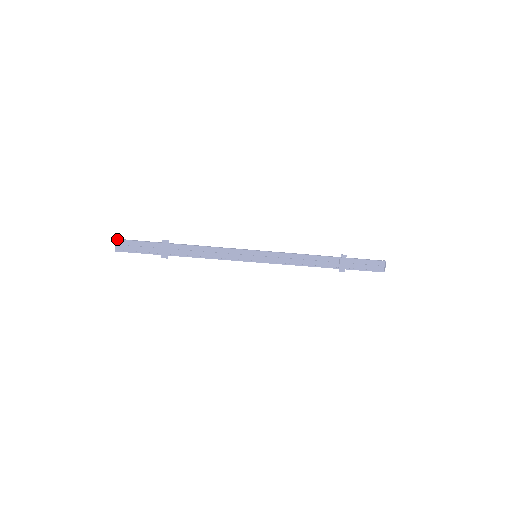
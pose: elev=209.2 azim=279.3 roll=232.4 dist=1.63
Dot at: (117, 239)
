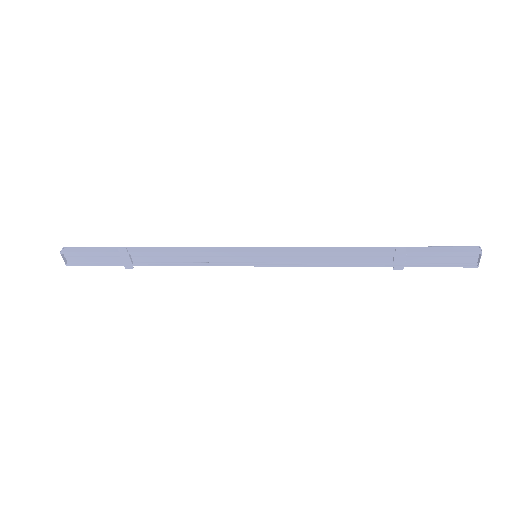
Dot at: (61, 252)
